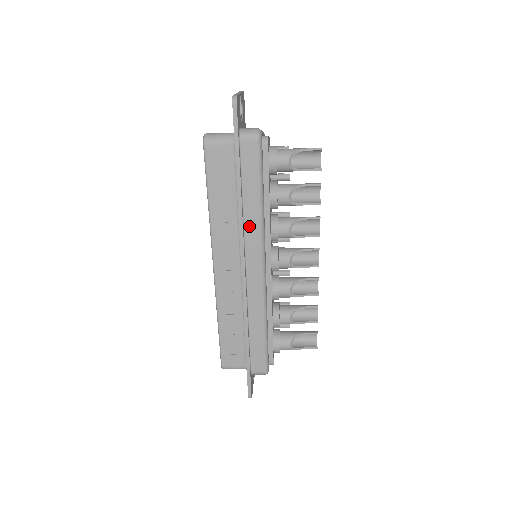
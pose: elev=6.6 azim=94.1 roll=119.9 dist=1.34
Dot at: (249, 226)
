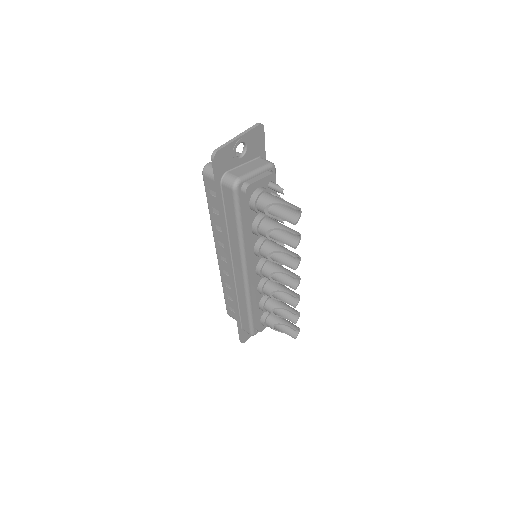
Dot at: (233, 243)
